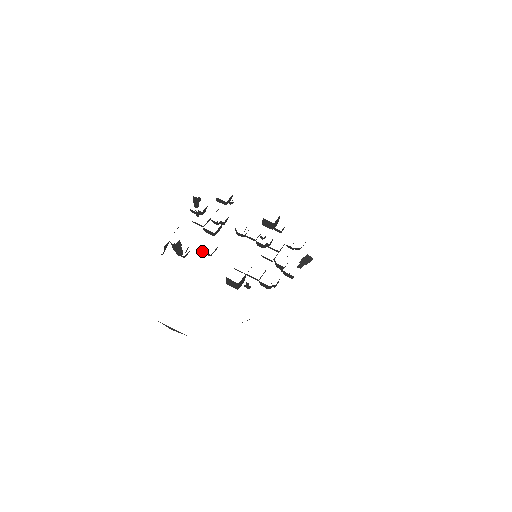
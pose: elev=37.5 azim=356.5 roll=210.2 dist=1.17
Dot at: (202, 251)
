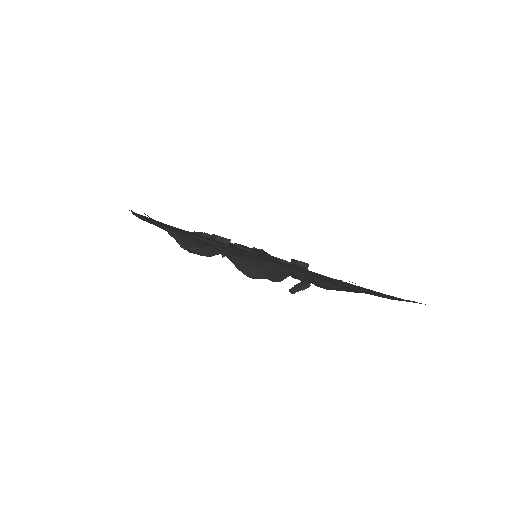
Dot at: occluded
